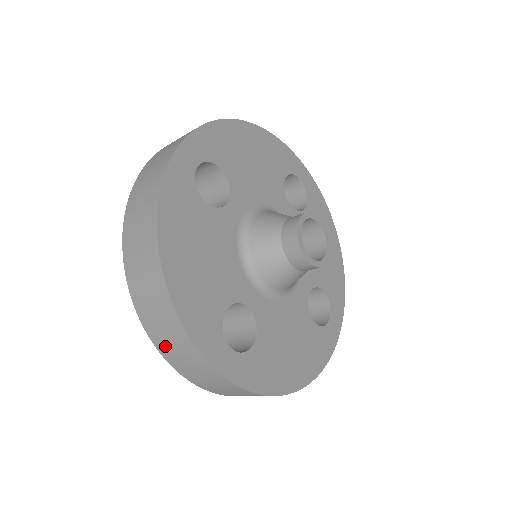
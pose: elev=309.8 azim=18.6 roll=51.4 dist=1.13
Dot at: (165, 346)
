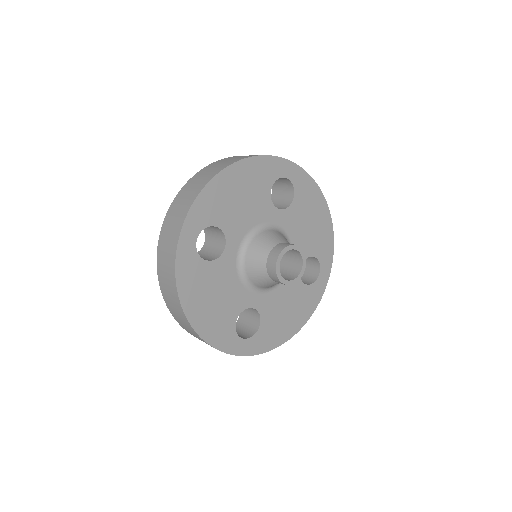
Dot at: occluded
